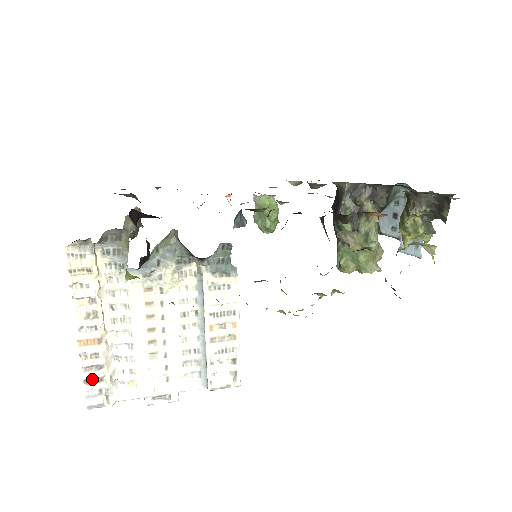
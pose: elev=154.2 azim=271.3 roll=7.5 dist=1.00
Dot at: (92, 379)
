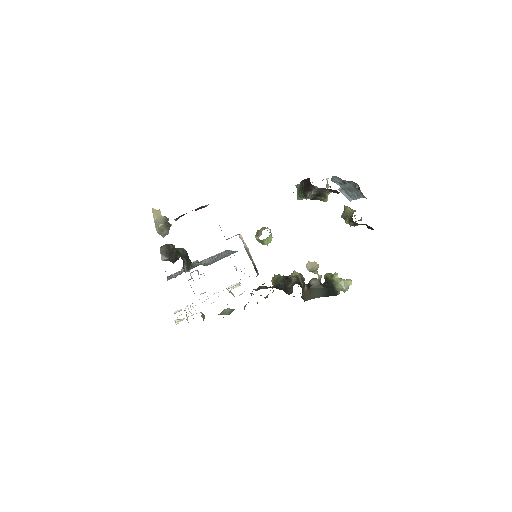
Dot at: occluded
